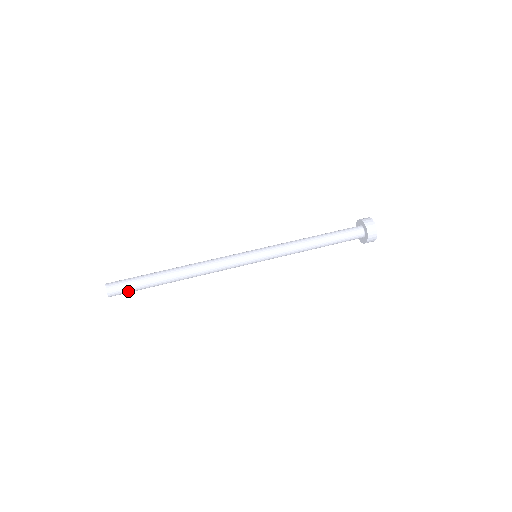
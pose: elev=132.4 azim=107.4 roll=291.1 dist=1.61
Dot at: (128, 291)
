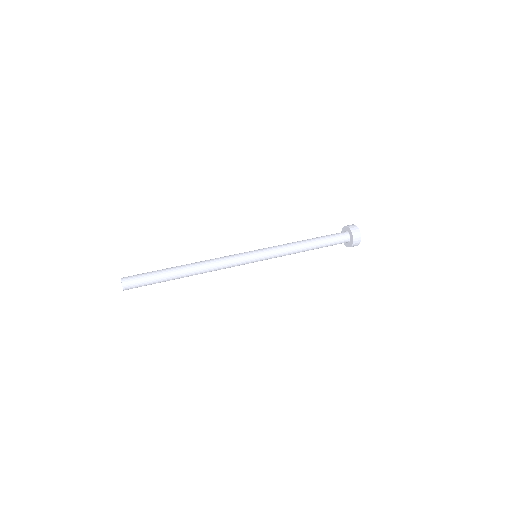
Dot at: (141, 282)
